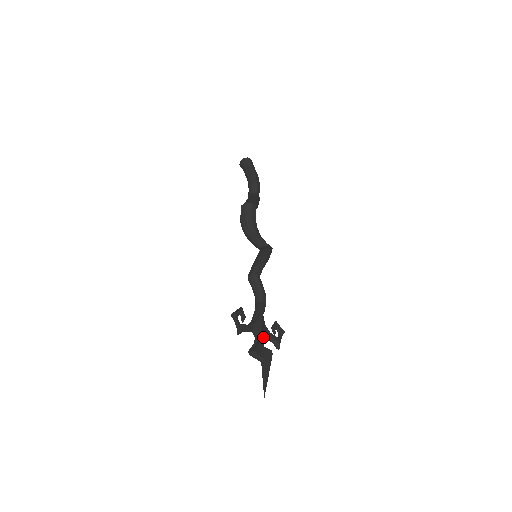
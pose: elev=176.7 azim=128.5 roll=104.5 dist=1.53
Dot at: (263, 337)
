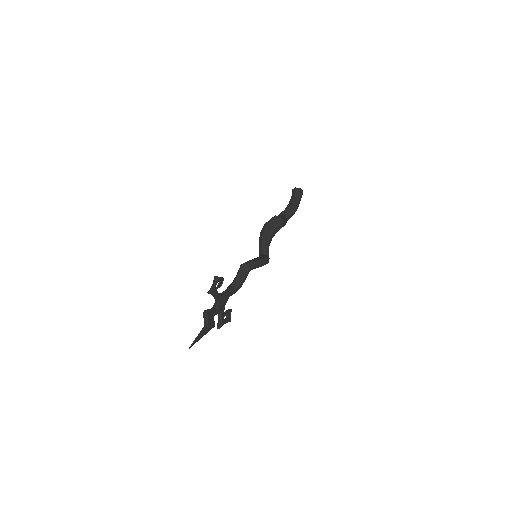
Dot at: (219, 311)
